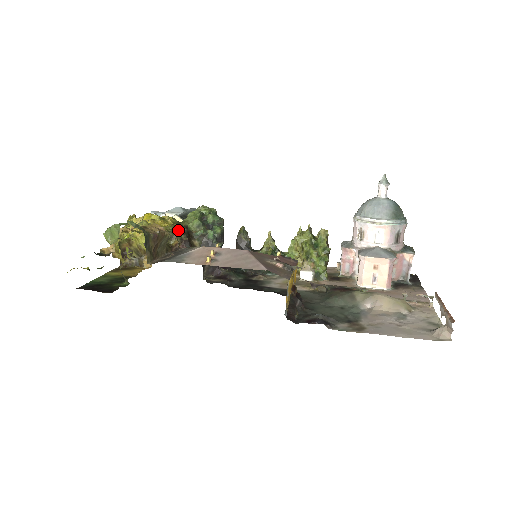
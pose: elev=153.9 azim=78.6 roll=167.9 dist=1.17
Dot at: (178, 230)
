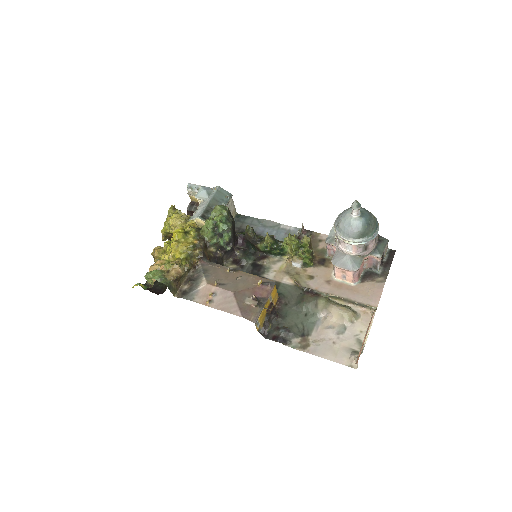
Dot at: (196, 247)
